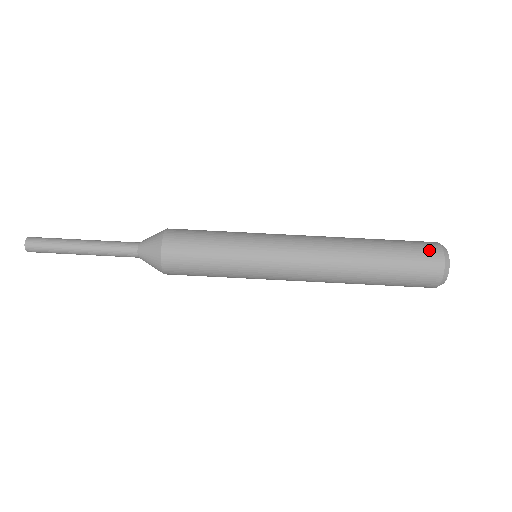
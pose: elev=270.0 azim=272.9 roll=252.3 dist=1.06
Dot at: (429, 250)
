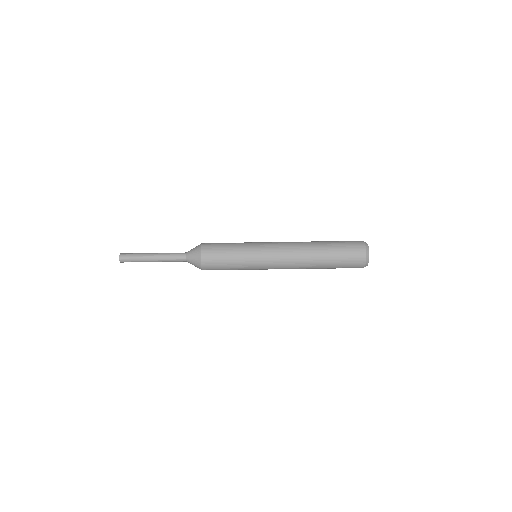
Dot at: (357, 262)
